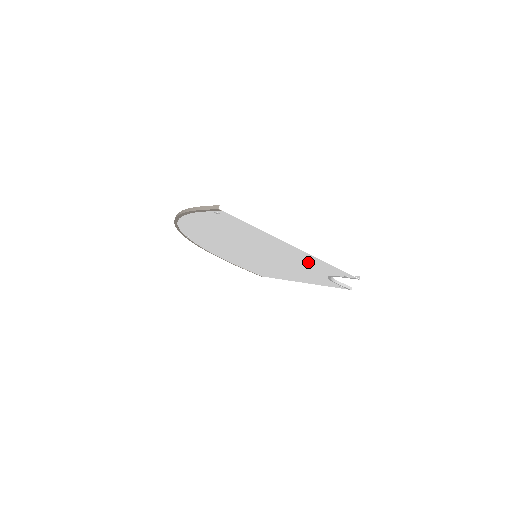
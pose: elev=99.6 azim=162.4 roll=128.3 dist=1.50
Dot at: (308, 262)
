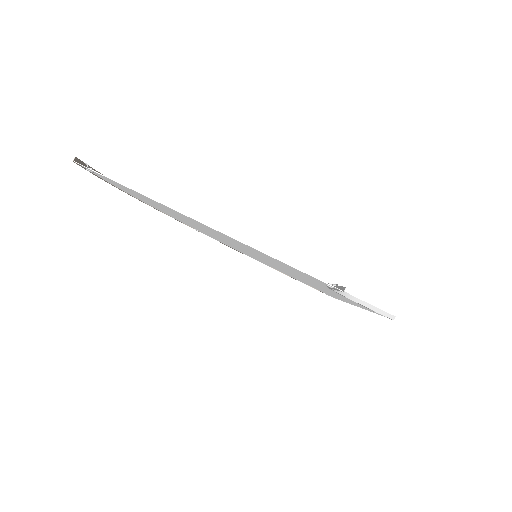
Dot at: occluded
